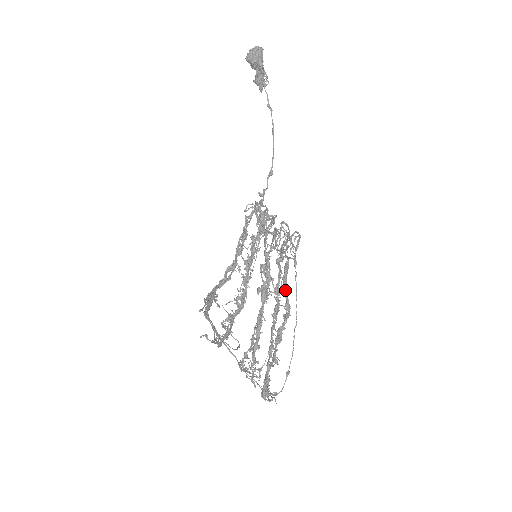
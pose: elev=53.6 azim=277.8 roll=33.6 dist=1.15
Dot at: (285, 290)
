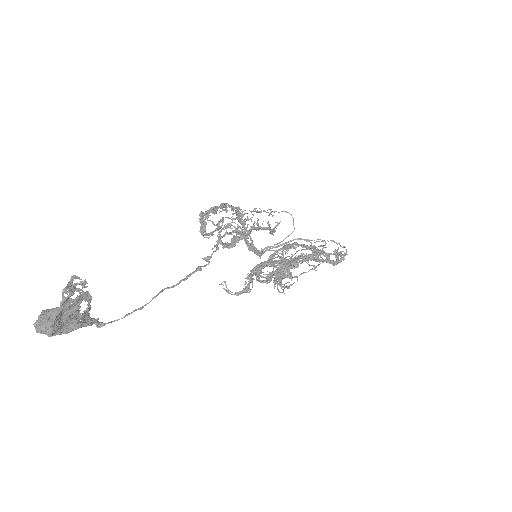
Dot at: (300, 257)
